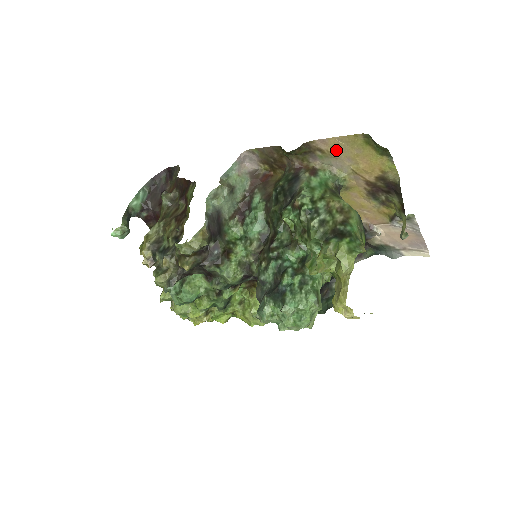
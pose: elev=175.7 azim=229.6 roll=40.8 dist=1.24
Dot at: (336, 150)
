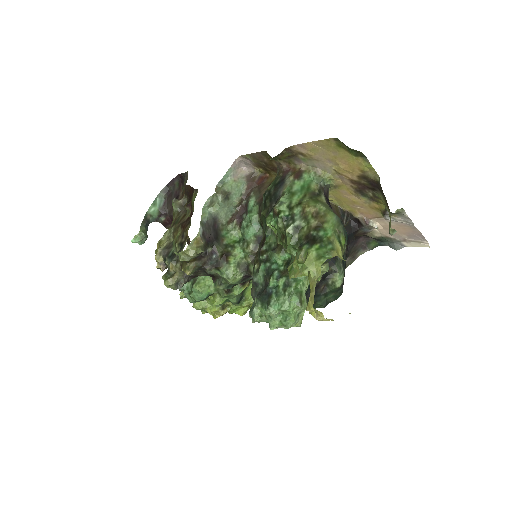
Dot at: (315, 153)
